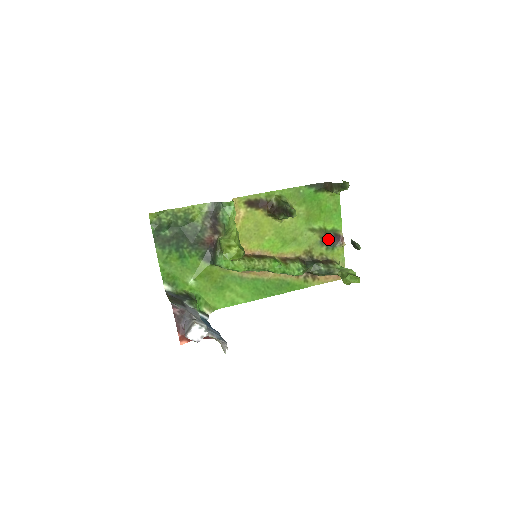
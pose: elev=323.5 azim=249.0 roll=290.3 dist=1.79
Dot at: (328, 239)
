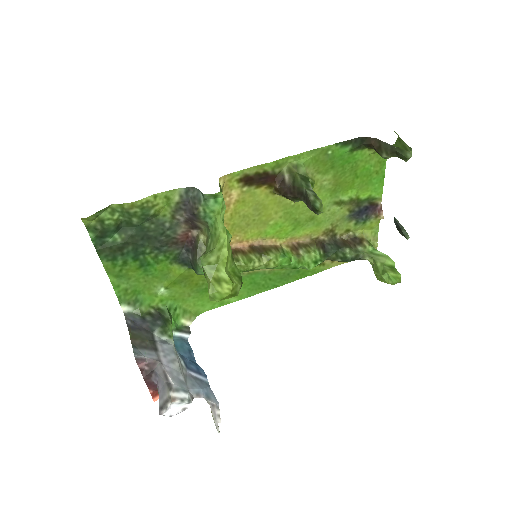
Dot at: (360, 211)
